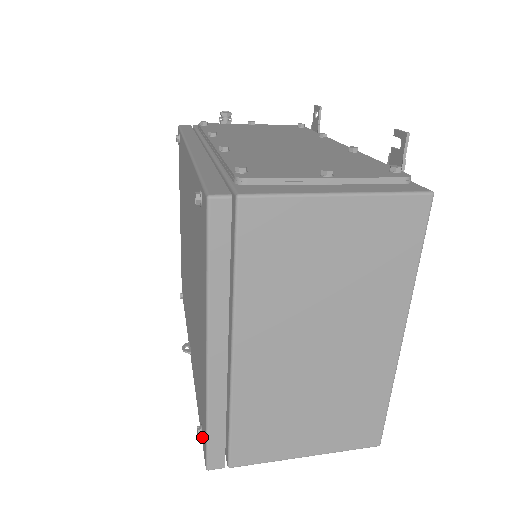
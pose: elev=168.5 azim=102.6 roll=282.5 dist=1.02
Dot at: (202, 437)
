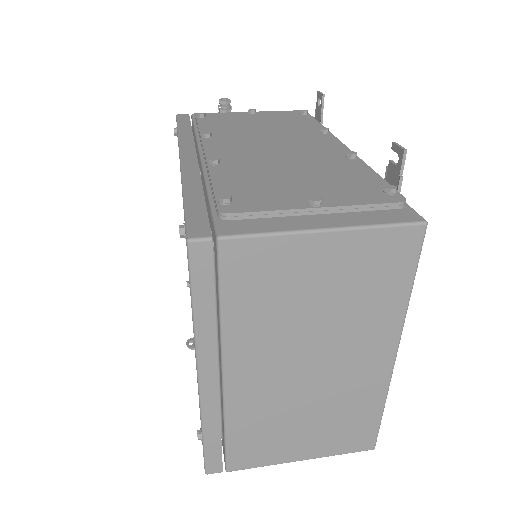
Dot at: occluded
